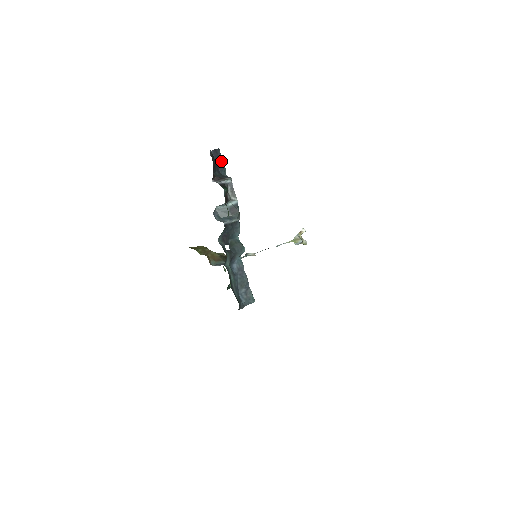
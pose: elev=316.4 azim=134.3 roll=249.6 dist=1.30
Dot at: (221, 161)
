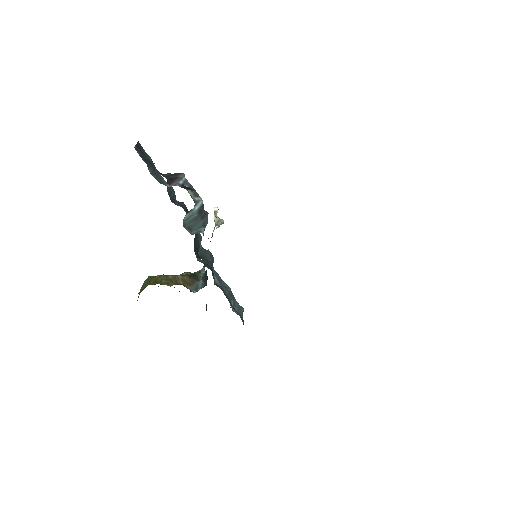
Dot at: (147, 157)
